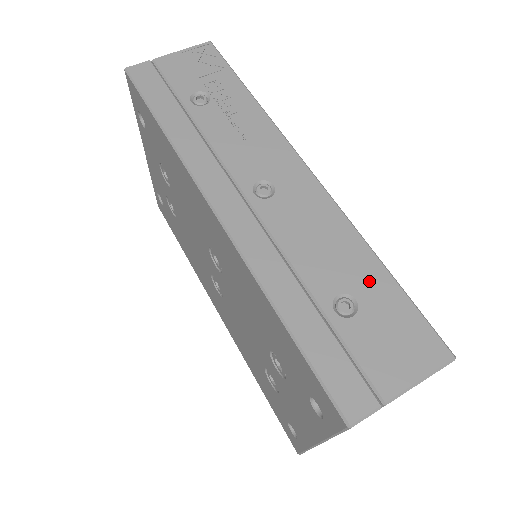
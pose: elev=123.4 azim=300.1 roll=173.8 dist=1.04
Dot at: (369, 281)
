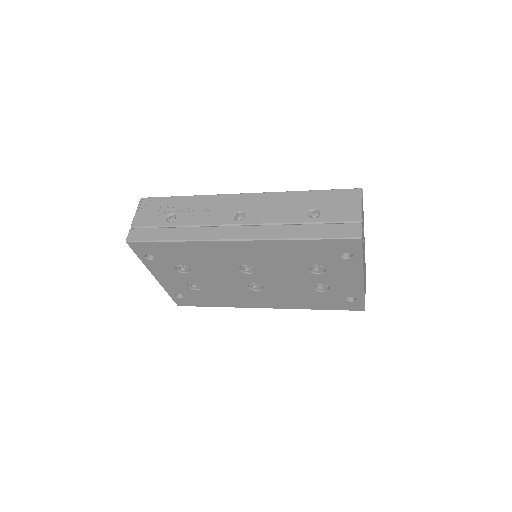
Dot at: (310, 199)
